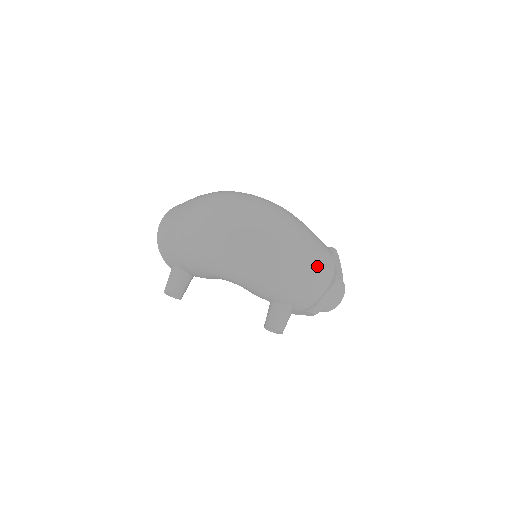
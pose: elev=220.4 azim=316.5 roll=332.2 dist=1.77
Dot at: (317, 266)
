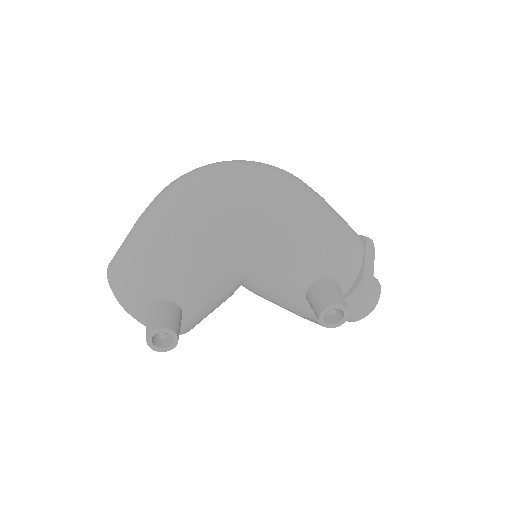
Dot at: (339, 216)
